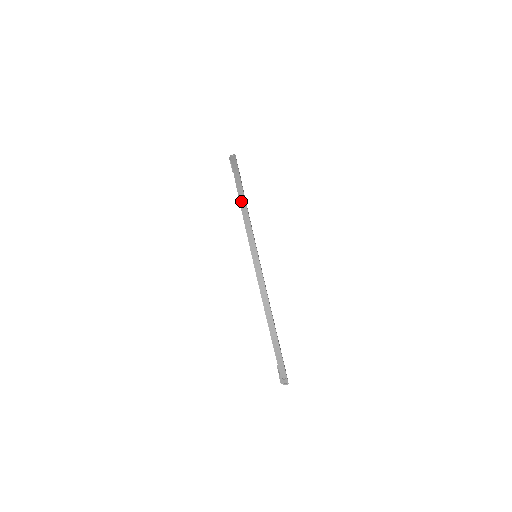
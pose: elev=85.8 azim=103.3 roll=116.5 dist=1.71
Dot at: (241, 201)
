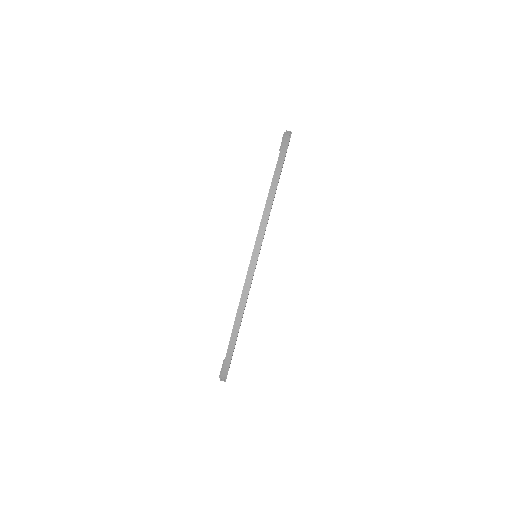
Dot at: (269, 198)
